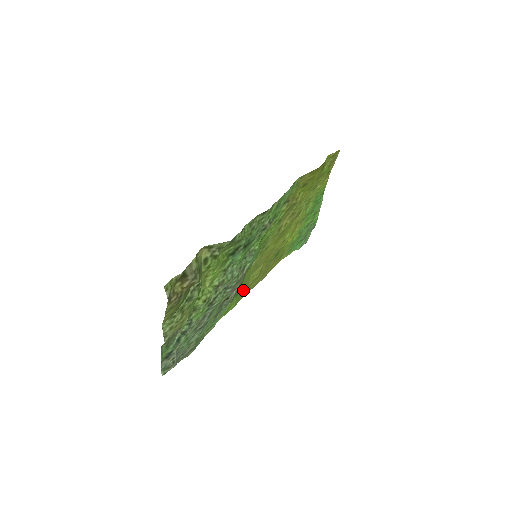
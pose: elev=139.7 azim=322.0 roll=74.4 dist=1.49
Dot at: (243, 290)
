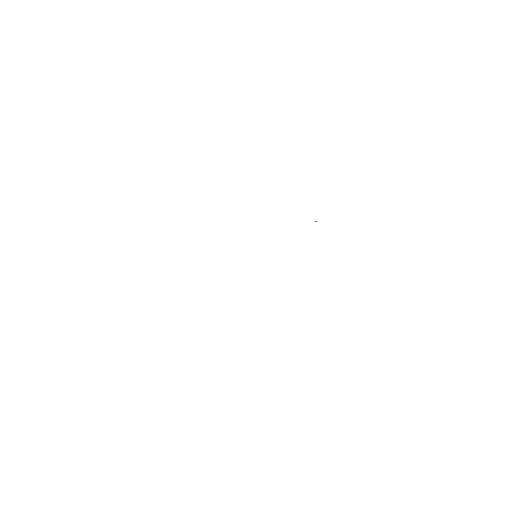
Dot at: occluded
